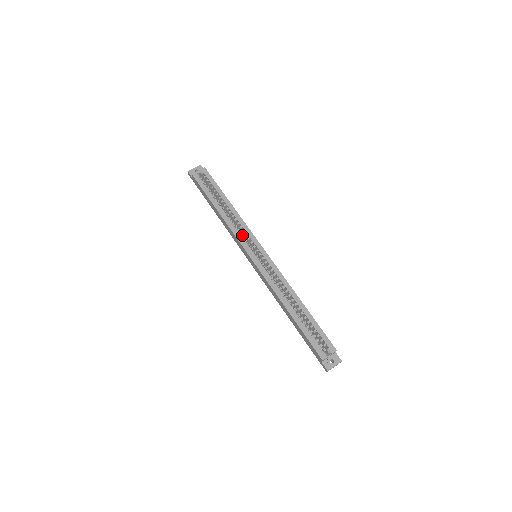
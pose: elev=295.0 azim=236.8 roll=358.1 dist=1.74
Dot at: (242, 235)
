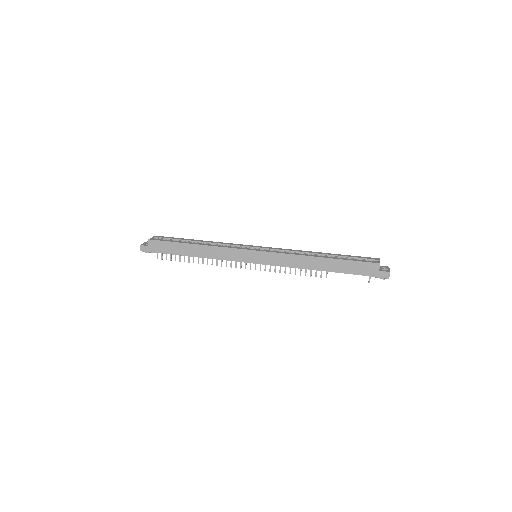
Dot at: occluded
